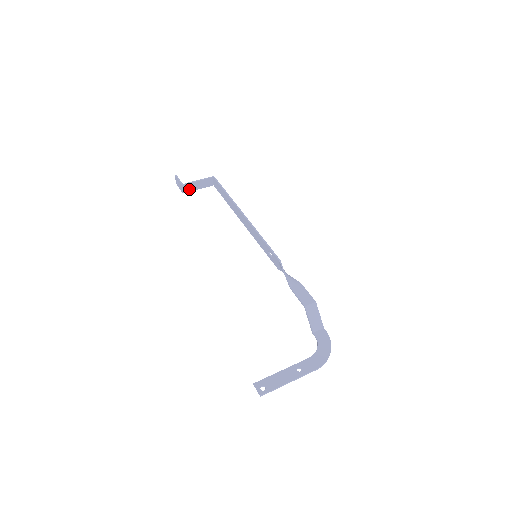
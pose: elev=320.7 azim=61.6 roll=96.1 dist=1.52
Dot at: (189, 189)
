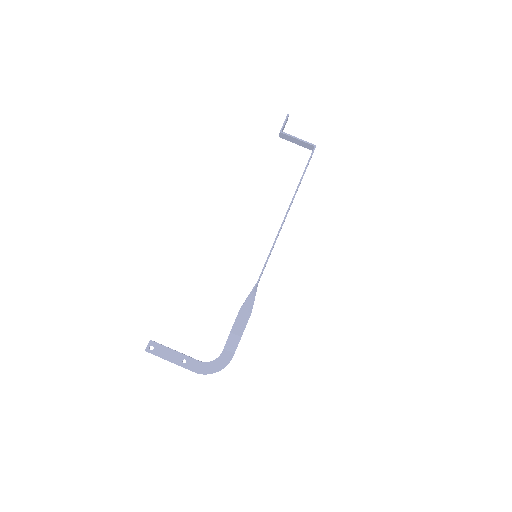
Dot at: (286, 138)
